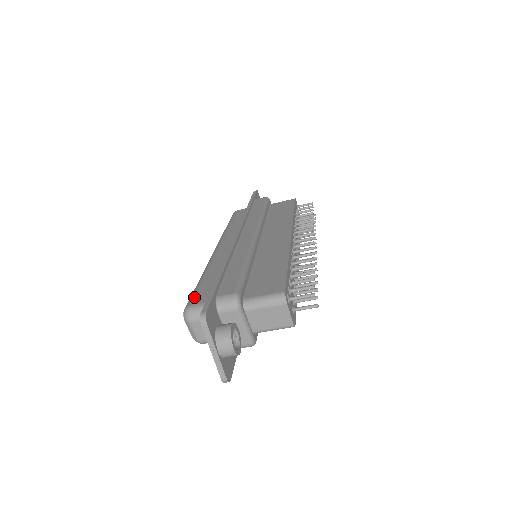
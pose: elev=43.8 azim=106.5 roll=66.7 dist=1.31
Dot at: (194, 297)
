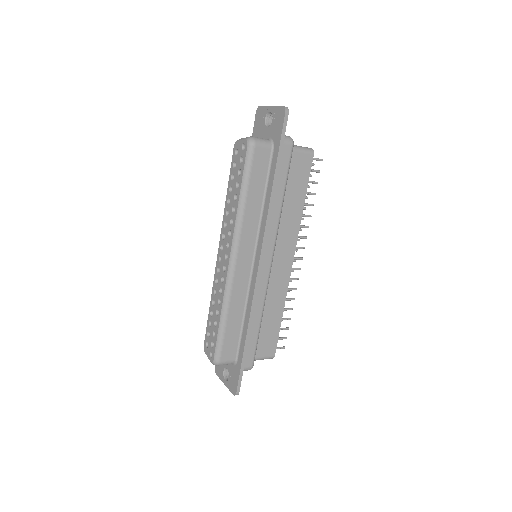
Dot at: (222, 352)
